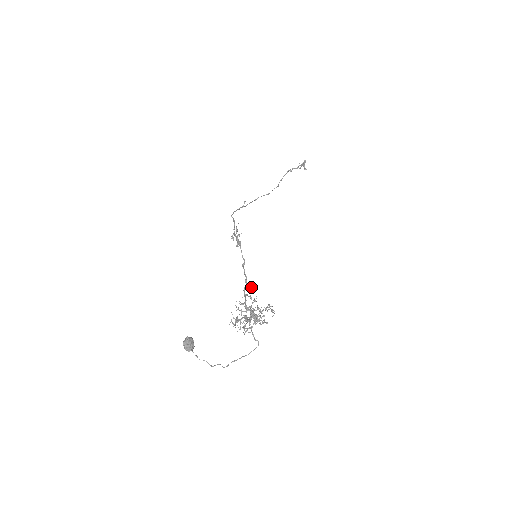
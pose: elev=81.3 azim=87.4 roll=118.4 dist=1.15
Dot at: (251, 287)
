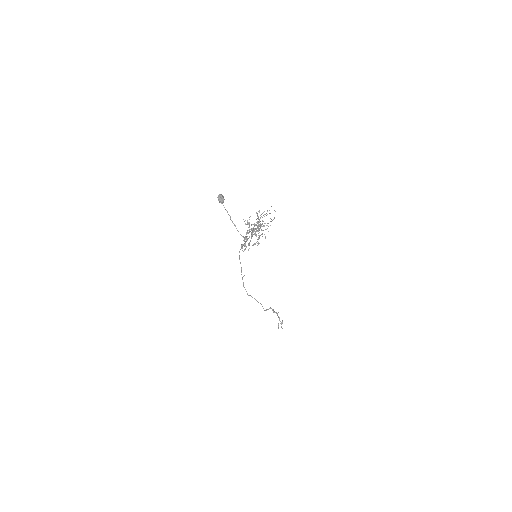
Dot at: occluded
